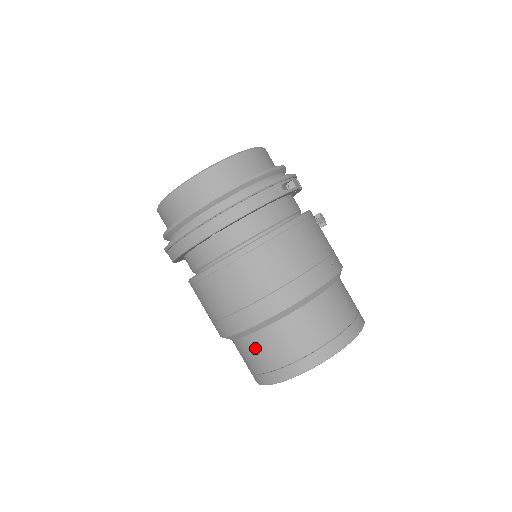
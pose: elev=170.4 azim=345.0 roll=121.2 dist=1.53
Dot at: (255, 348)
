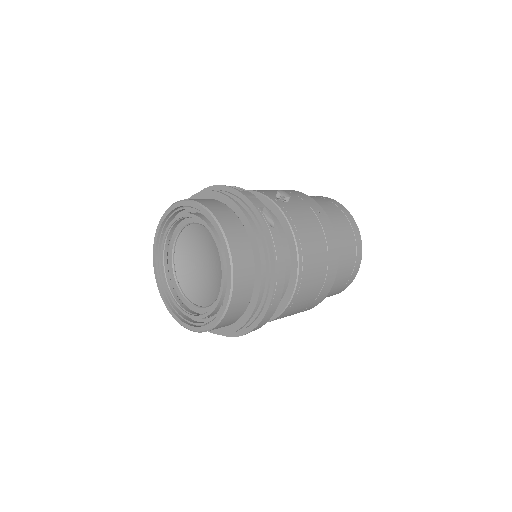
Dot at: occluded
